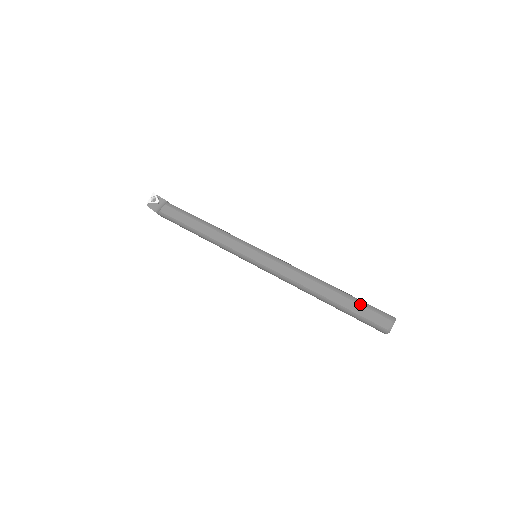
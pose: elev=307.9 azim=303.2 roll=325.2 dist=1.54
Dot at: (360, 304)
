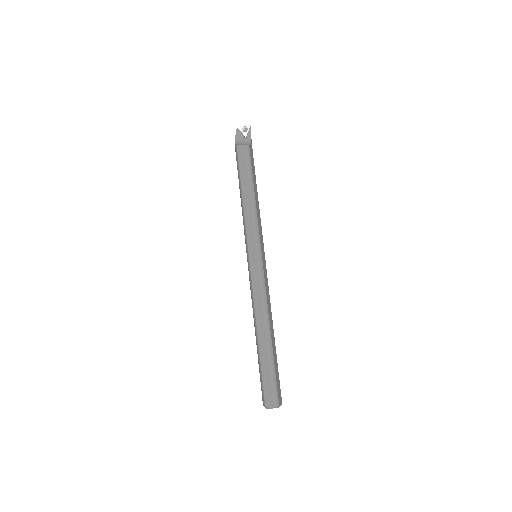
Dot at: (271, 371)
